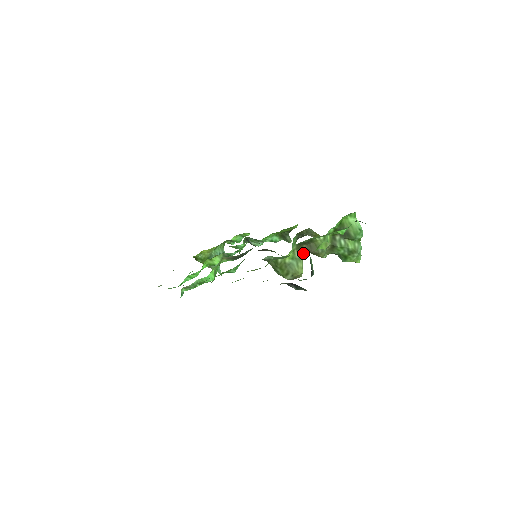
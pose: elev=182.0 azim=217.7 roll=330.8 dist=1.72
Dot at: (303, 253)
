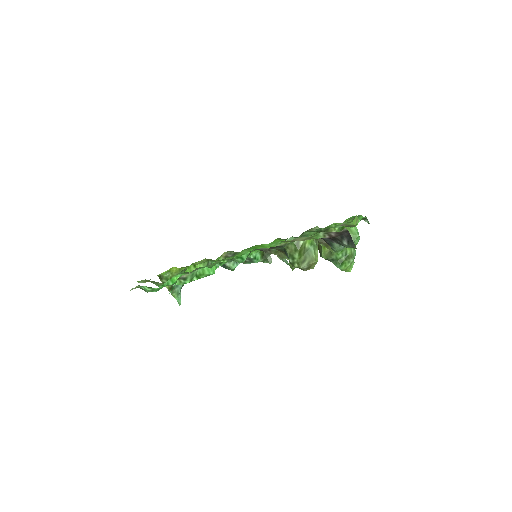
Dot at: occluded
